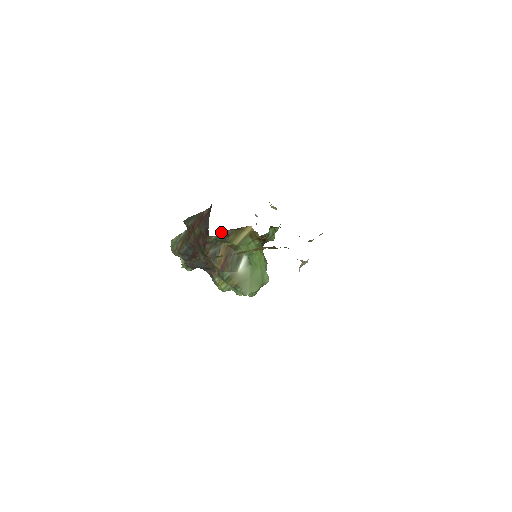
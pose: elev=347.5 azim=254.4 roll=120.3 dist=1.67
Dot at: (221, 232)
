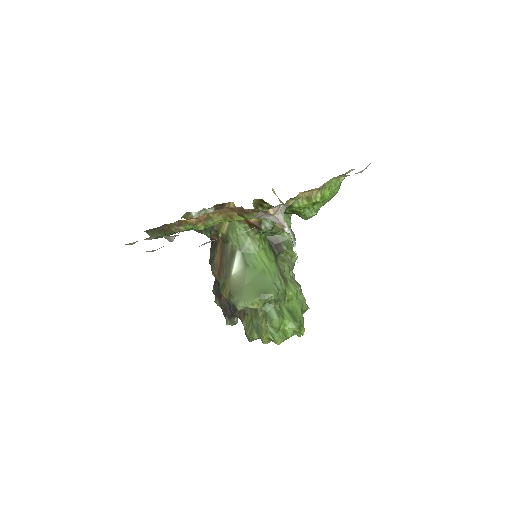
Dot at: (202, 211)
